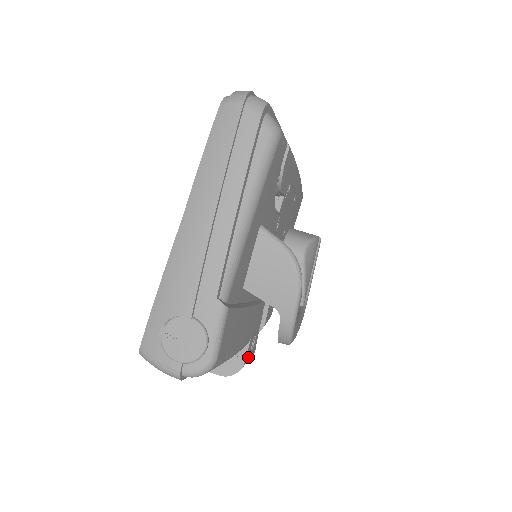
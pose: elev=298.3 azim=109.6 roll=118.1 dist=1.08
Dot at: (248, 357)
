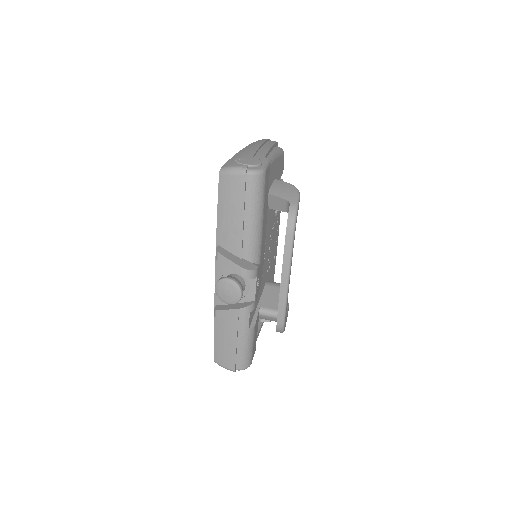
Dot at: (257, 279)
